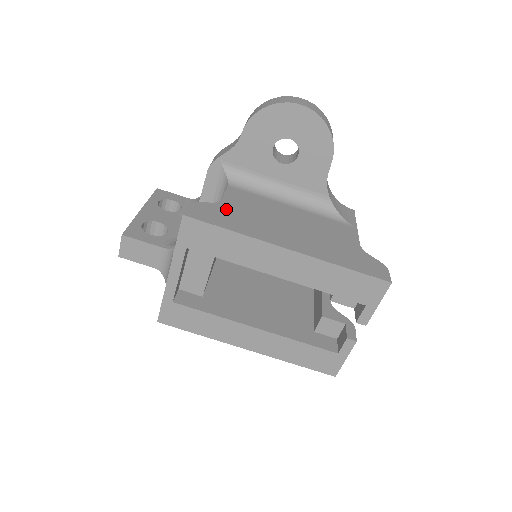
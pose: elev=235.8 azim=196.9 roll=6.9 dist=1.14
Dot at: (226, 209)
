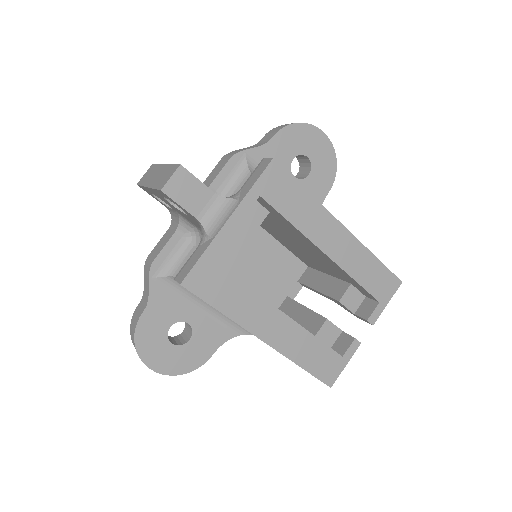
Dot at: occluded
